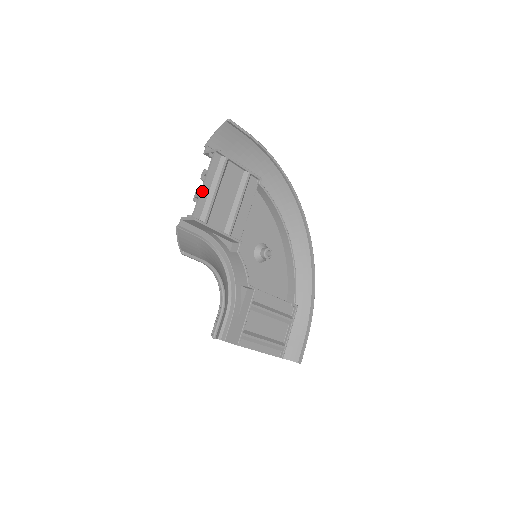
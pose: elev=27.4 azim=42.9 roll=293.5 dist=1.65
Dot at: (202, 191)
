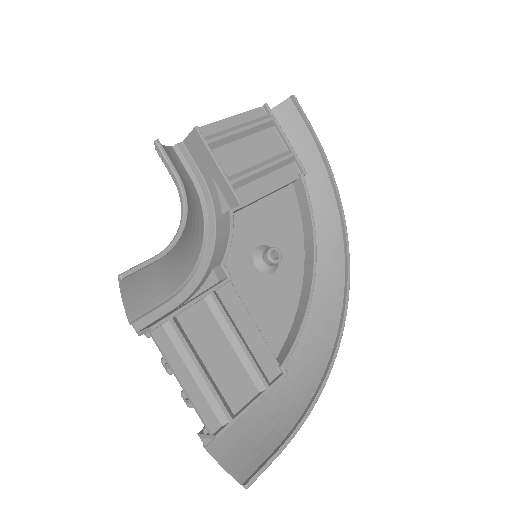
Dot at: (224, 120)
